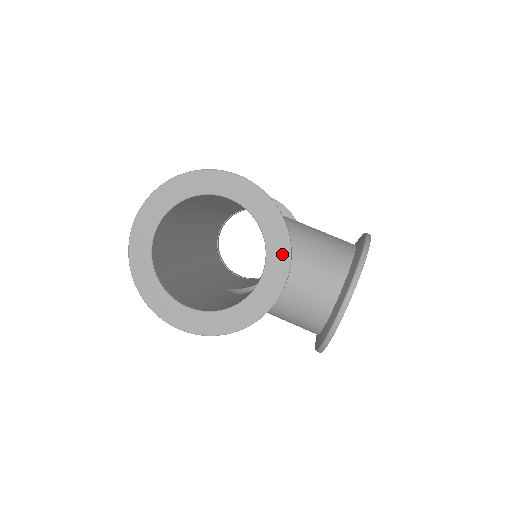
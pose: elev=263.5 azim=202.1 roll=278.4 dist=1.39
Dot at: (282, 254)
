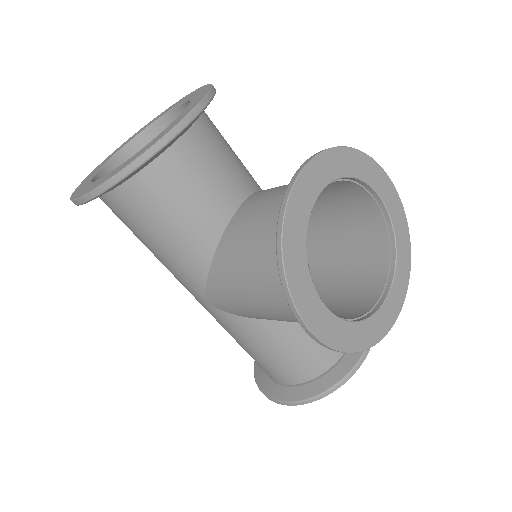
Dot at: (198, 100)
